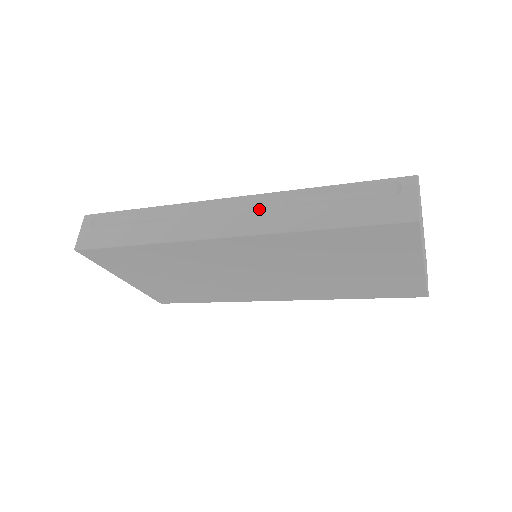
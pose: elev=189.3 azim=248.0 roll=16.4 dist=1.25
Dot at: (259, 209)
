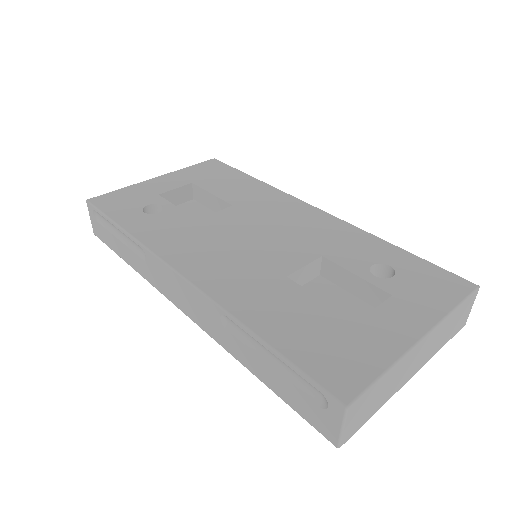
Dot at: (206, 312)
